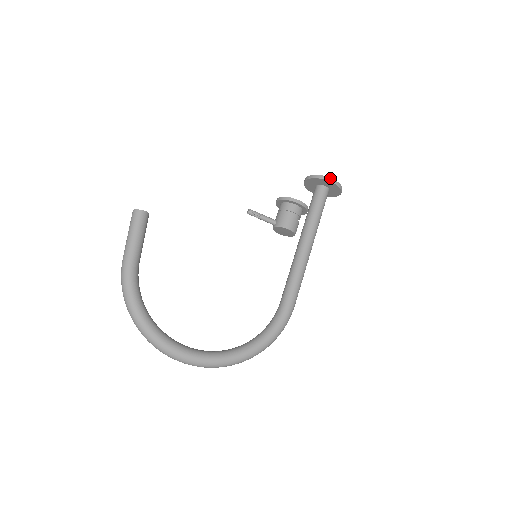
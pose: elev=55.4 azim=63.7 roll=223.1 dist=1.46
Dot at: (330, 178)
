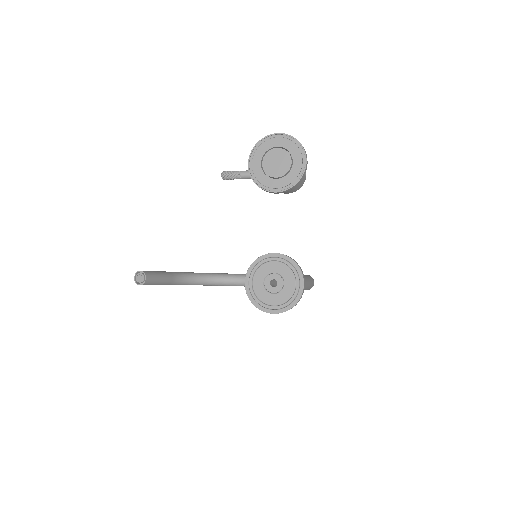
Dot at: occluded
